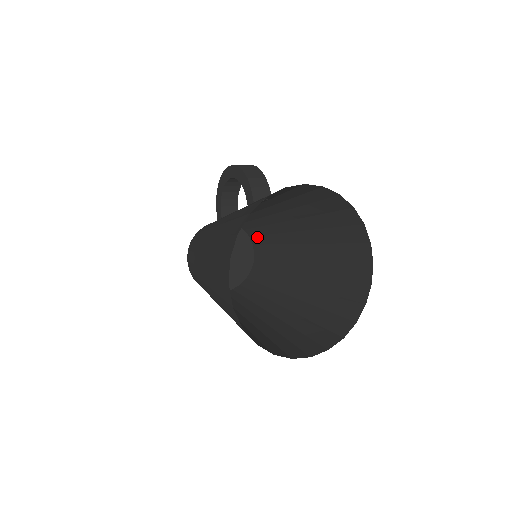
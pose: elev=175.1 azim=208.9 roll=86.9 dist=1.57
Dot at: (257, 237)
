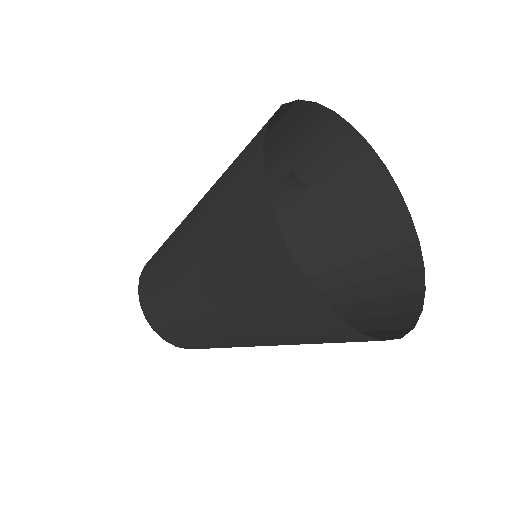
Dot at: occluded
